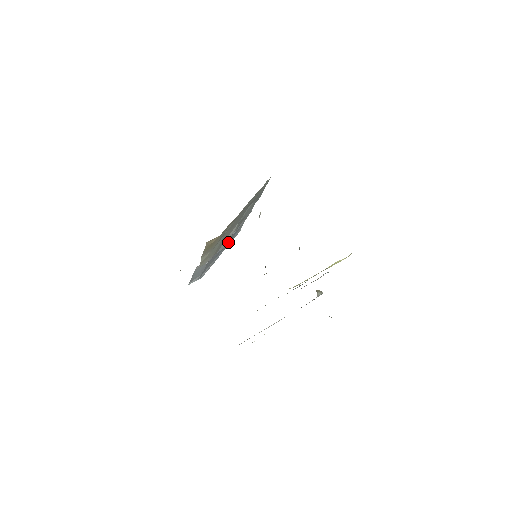
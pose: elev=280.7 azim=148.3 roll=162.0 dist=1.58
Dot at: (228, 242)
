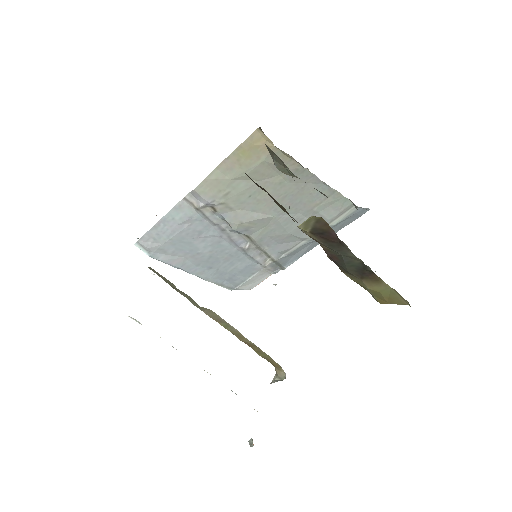
Dot at: (238, 228)
